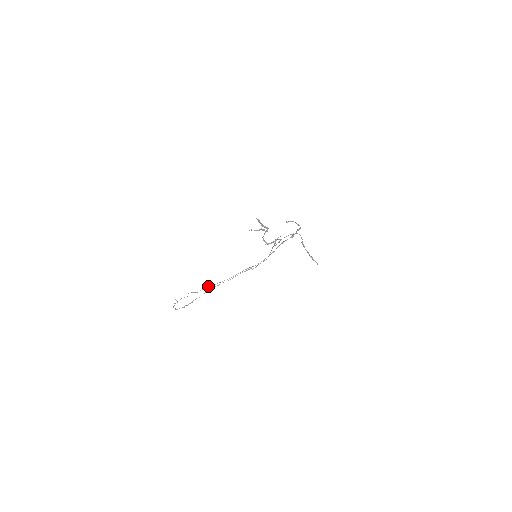
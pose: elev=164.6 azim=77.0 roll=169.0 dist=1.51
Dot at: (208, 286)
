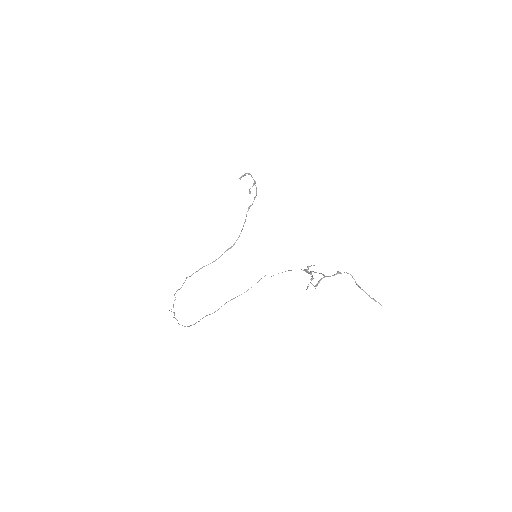
Dot at: occluded
